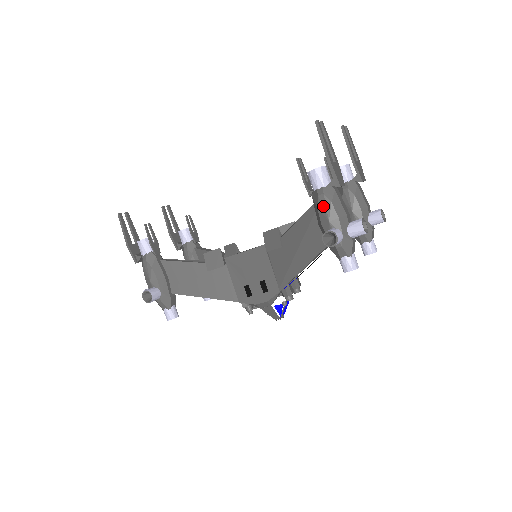
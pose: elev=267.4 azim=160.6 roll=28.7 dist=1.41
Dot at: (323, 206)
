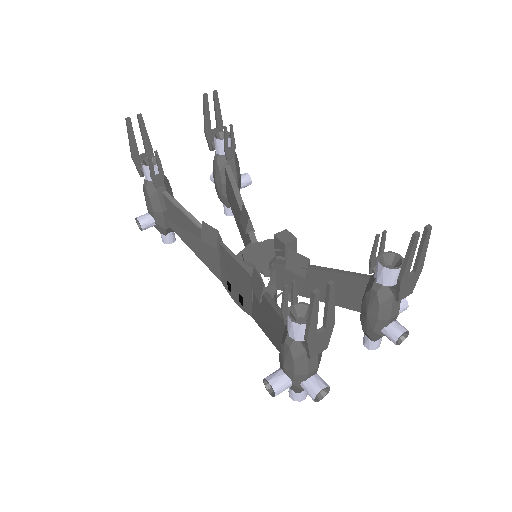
Dot at: (284, 353)
